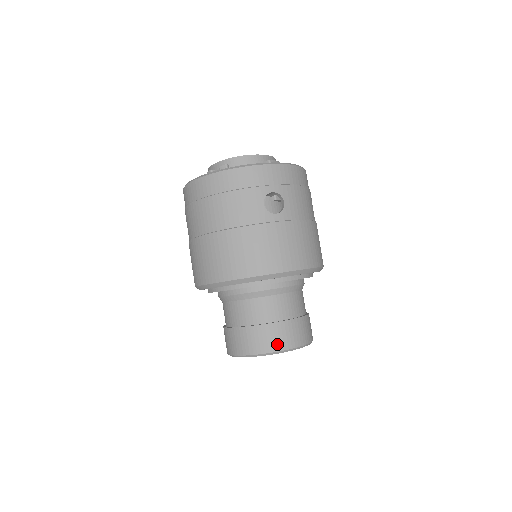
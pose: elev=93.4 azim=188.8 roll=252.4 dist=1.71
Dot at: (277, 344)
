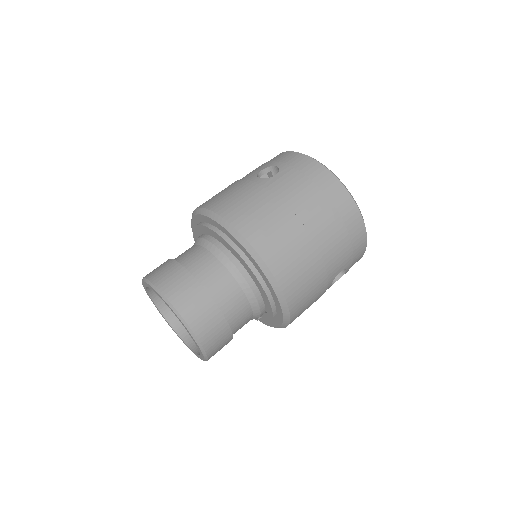
Dot at: (154, 274)
